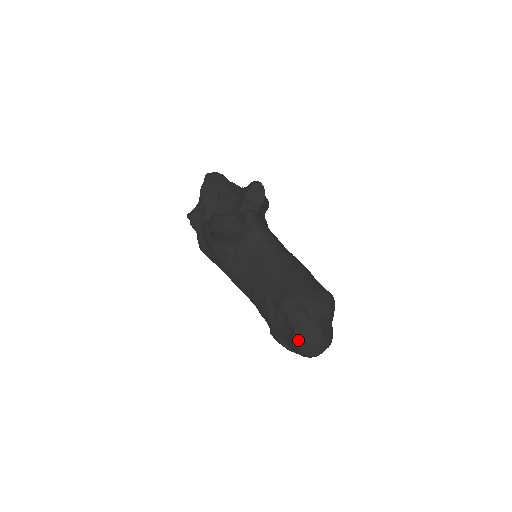
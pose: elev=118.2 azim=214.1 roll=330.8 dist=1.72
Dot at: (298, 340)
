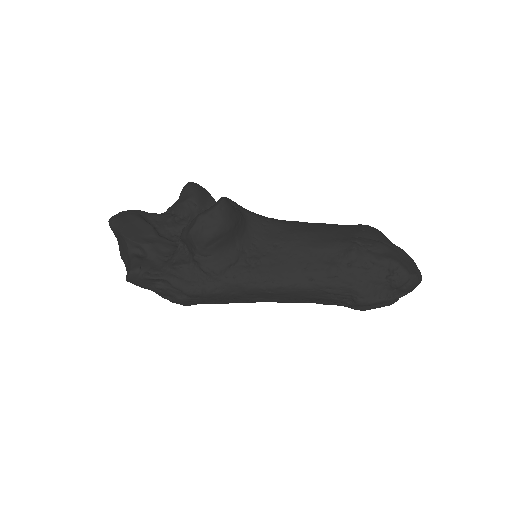
Dot at: (404, 268)
